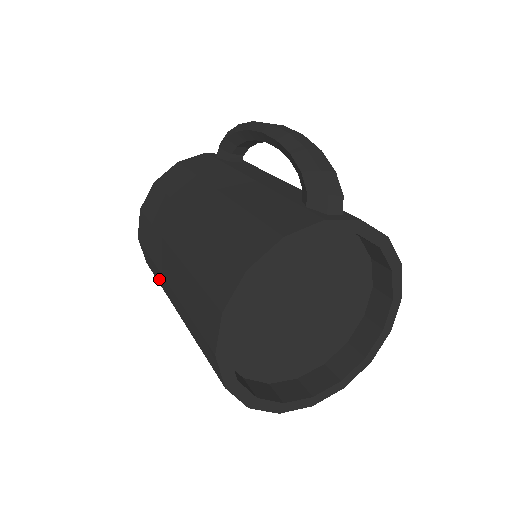
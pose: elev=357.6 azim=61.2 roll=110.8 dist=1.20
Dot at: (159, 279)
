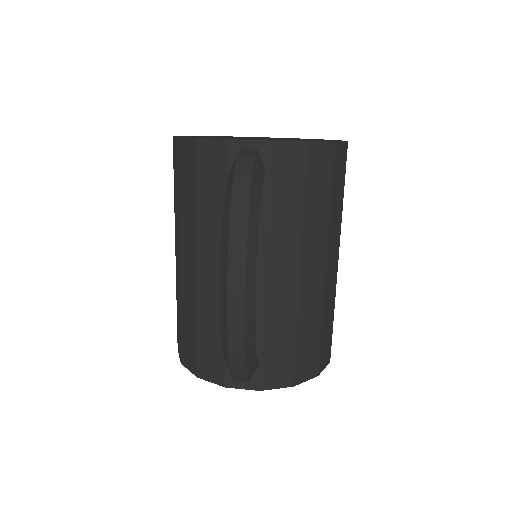
Dot at: occluded
